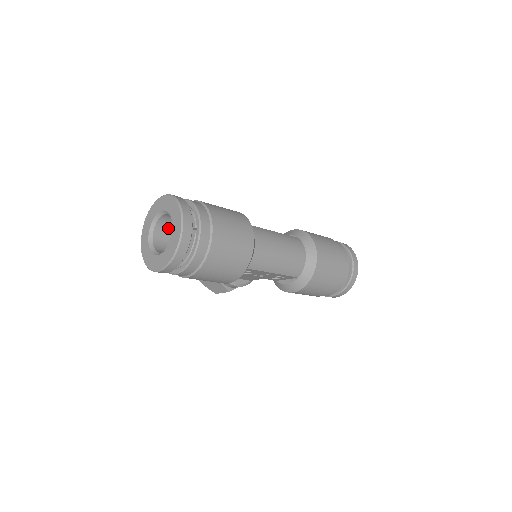
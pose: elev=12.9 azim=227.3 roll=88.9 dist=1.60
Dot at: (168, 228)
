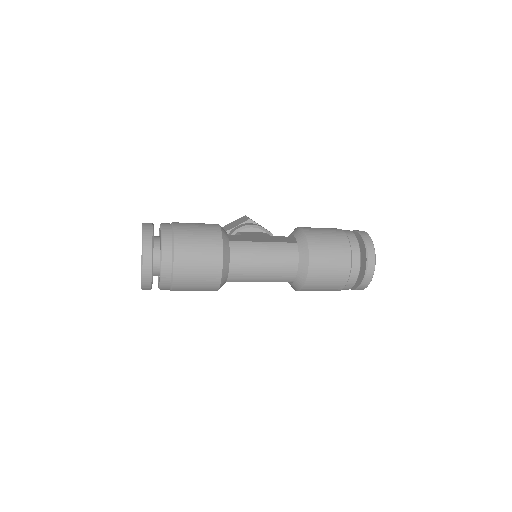
Dot at: occluded
